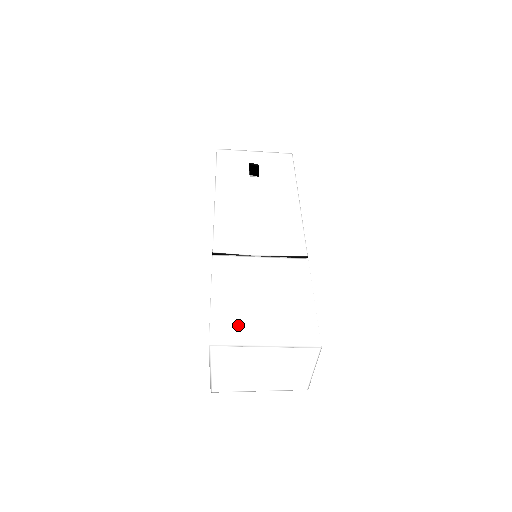
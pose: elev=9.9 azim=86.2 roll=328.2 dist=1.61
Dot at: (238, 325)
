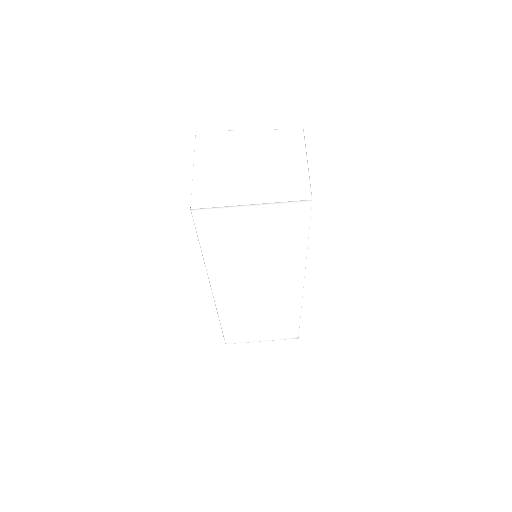
Dot at: occluded
